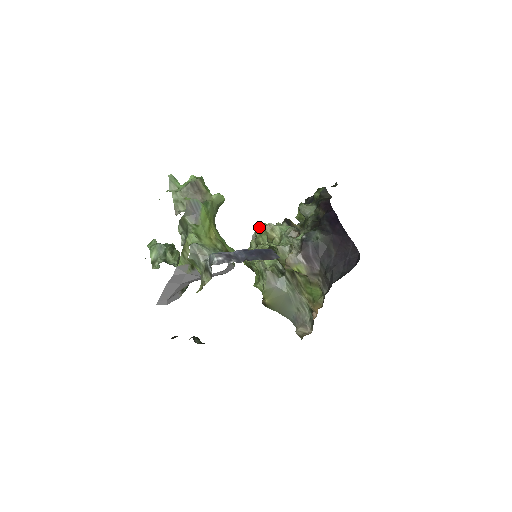
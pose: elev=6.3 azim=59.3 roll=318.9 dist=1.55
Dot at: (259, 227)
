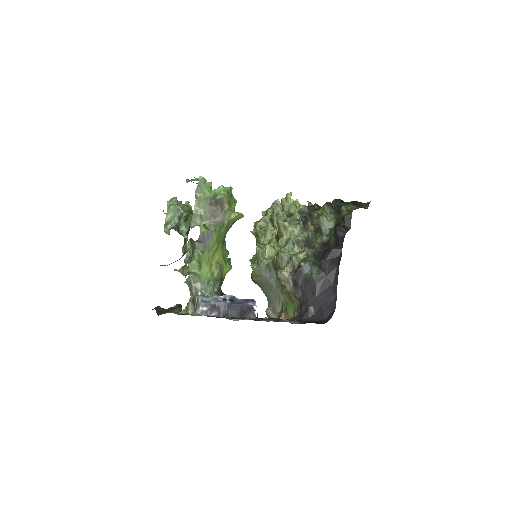
Dot at: occluded
